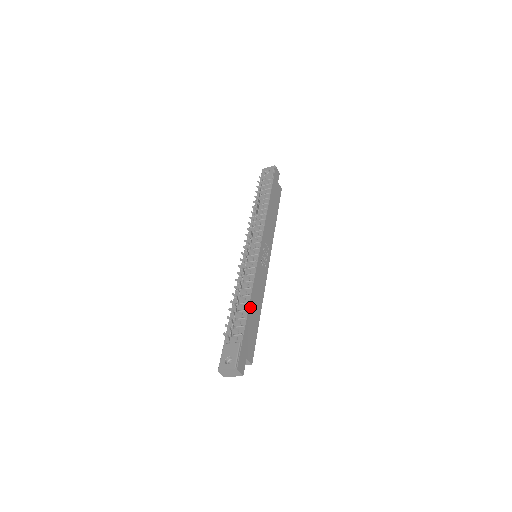
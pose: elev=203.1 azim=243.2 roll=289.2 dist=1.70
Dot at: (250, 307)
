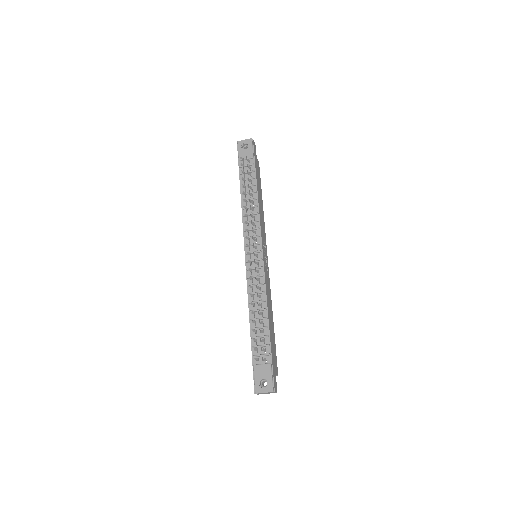
Dot at: (269, 322)
